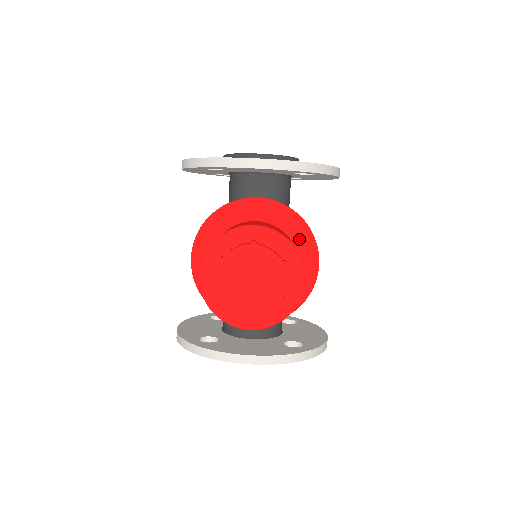
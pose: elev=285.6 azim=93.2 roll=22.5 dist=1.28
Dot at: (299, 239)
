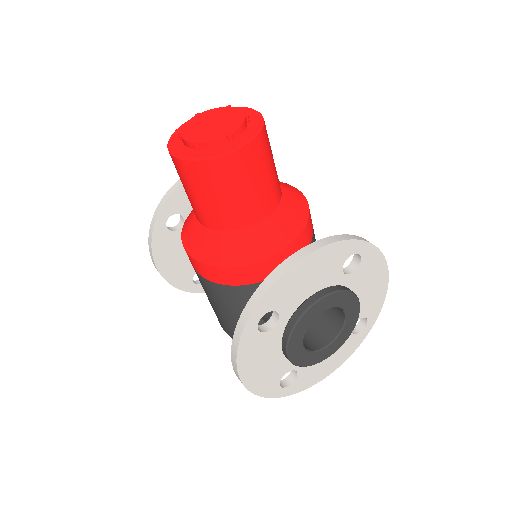
Dot at: occluded
